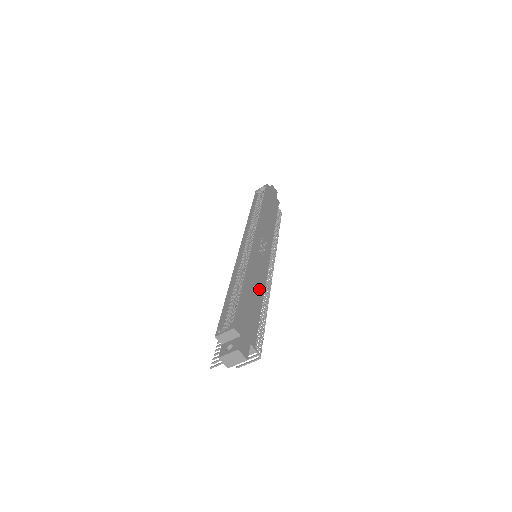
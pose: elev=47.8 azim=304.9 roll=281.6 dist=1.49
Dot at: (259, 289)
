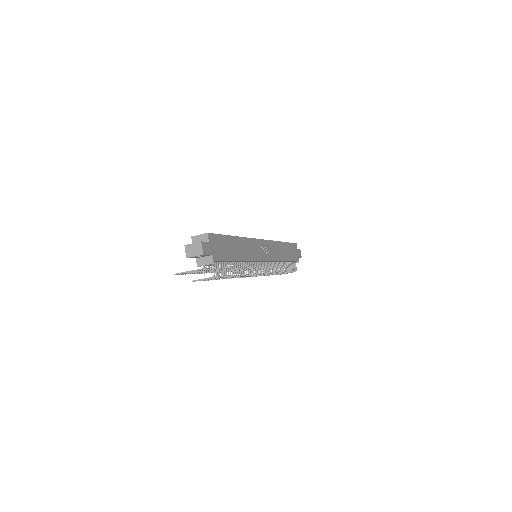
Dot at: (243, 254)
